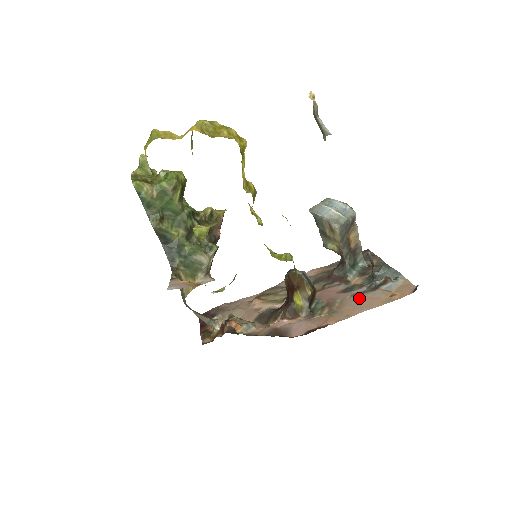
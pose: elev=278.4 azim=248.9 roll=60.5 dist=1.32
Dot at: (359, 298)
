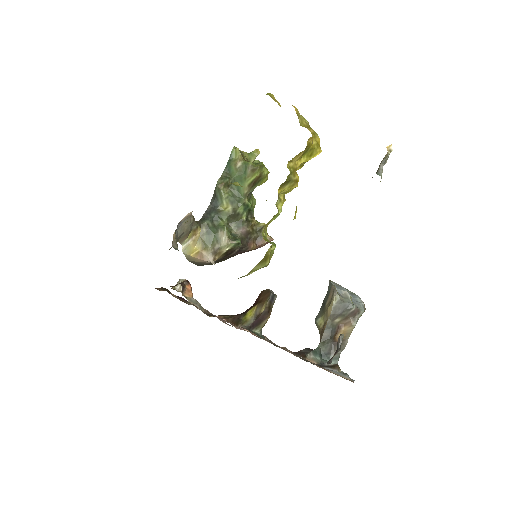
Dot at: occluded
